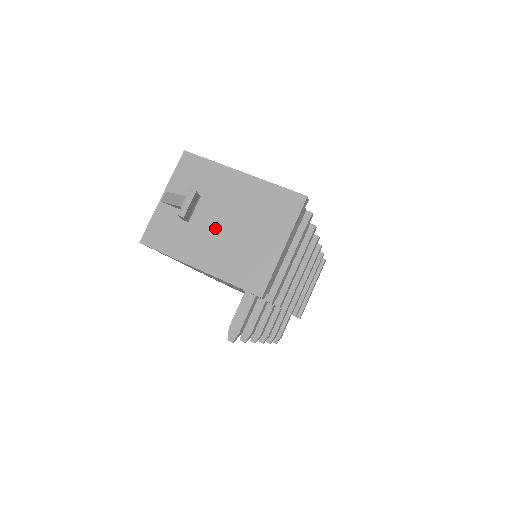
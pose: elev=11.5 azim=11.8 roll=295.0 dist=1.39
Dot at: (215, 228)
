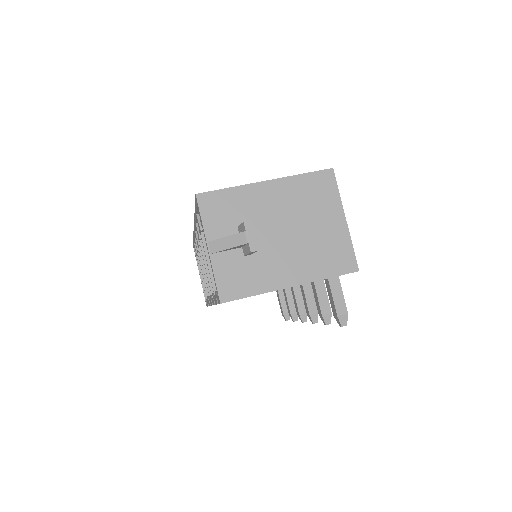
Dot at: (279, 243)
